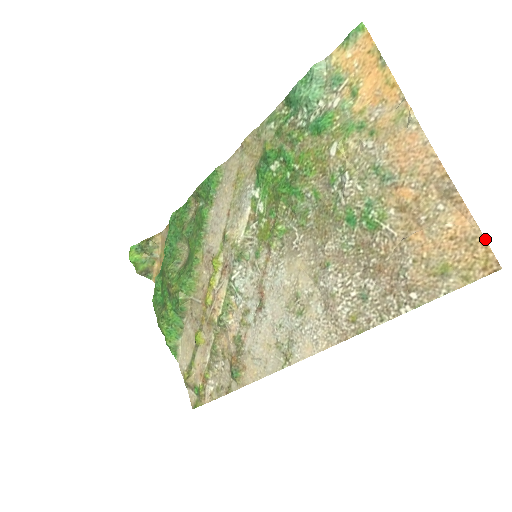
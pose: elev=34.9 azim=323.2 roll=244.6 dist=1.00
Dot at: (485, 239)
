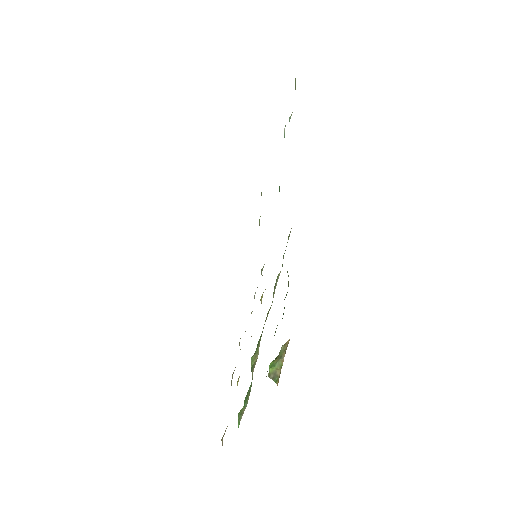
Dot at: occluded
